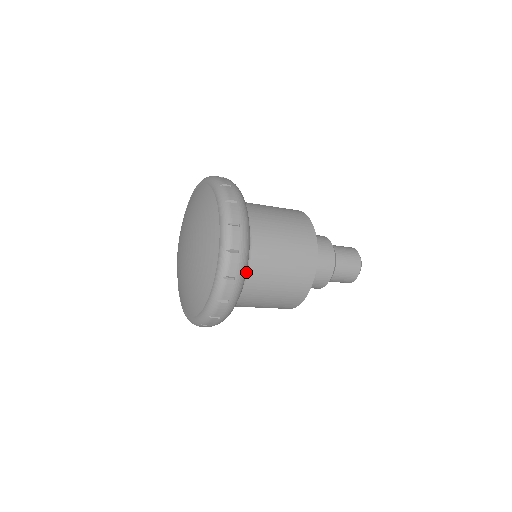
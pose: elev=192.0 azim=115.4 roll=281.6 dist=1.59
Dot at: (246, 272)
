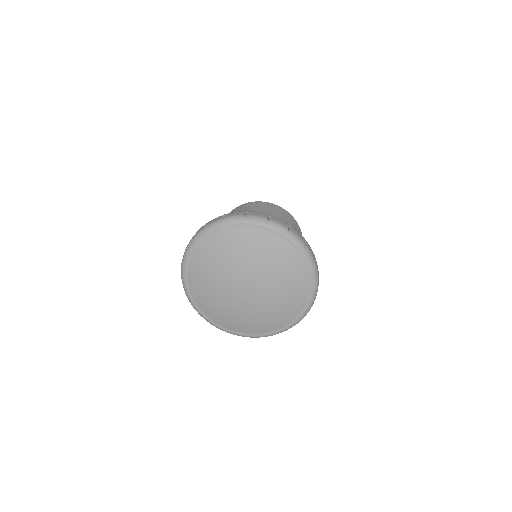
Dot at: occluded
